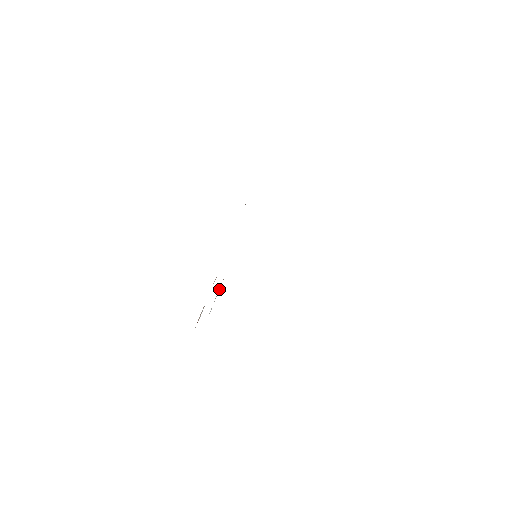
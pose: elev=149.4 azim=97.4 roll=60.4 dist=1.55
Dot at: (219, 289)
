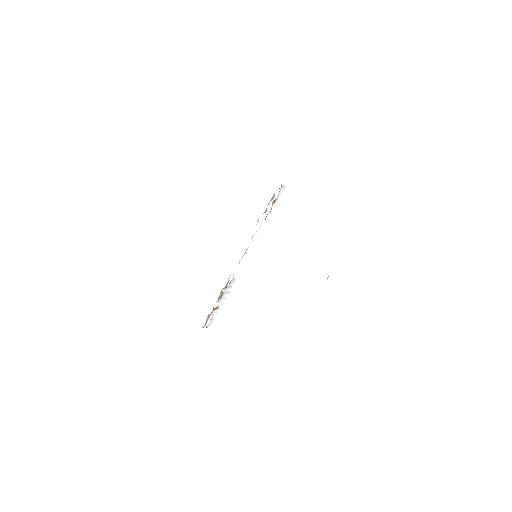
Dot at: (229, 291)
